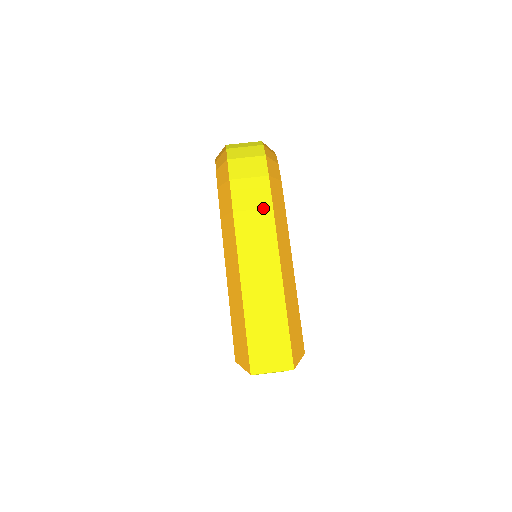
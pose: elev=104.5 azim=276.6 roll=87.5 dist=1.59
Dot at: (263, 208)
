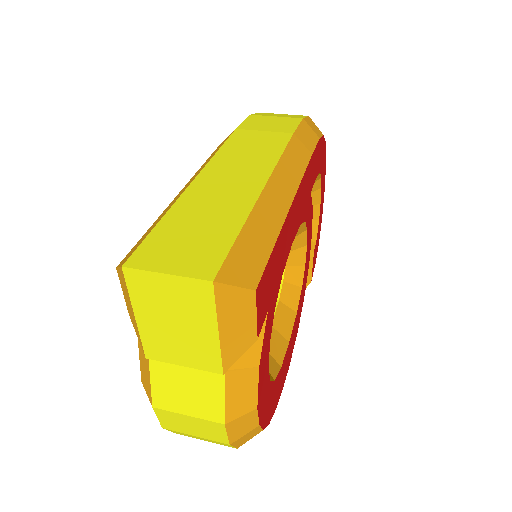
Dot at: (279, 132)
